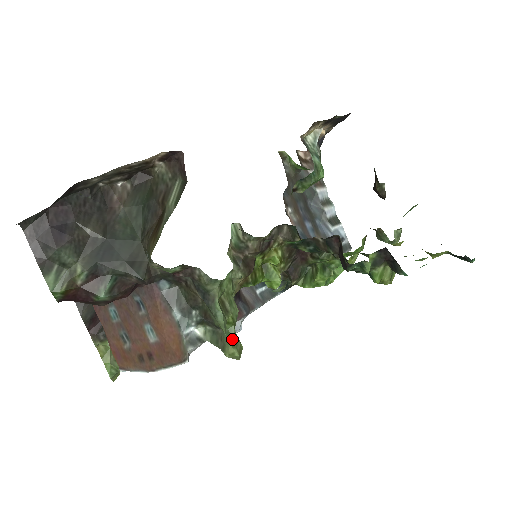
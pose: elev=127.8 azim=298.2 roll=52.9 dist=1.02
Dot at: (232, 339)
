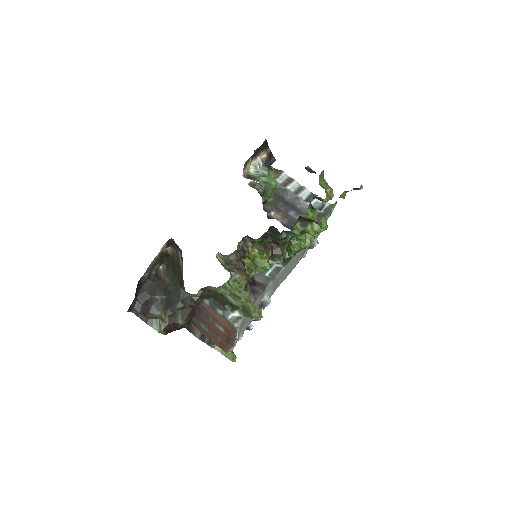
Dot at: (251, 309)
